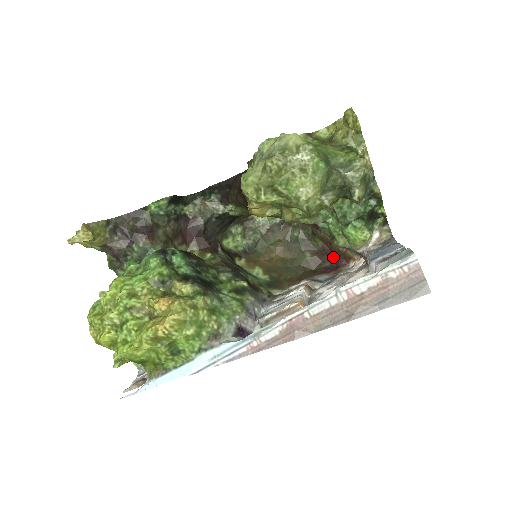
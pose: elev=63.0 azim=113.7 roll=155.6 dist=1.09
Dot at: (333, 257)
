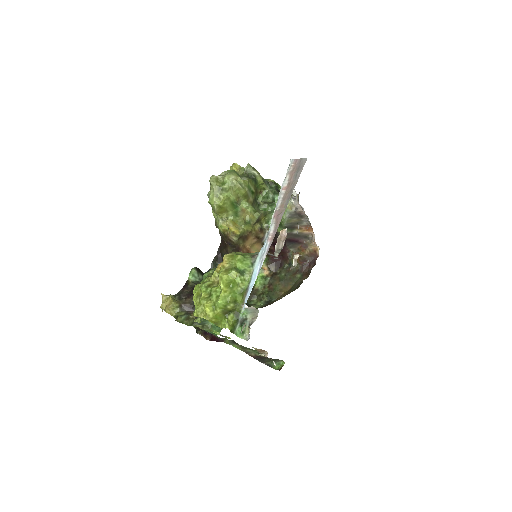
Dot at: (310, 263)
